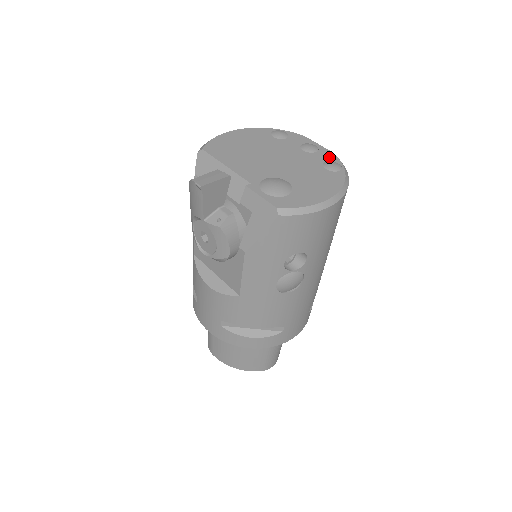
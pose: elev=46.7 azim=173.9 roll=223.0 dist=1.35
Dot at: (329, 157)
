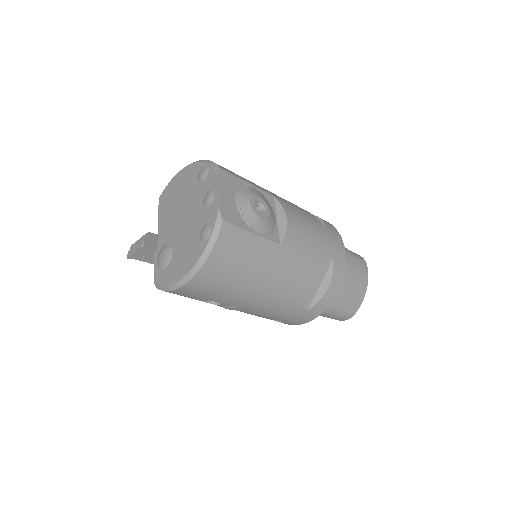
Dot at: (211, 216)
